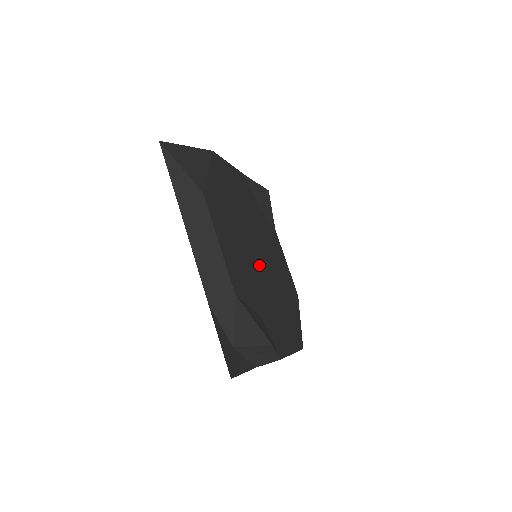
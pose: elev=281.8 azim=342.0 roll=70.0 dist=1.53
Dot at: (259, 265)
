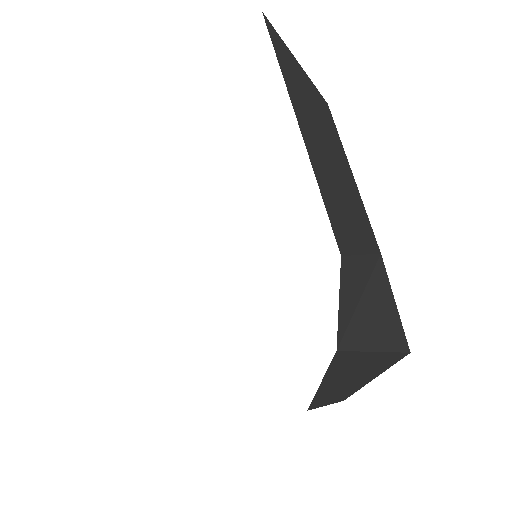
Dot at: occluded
